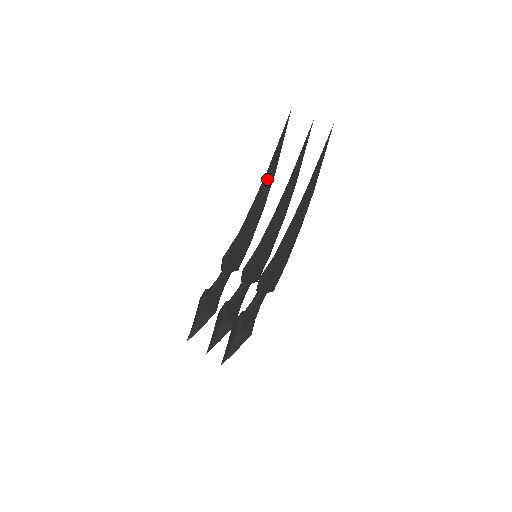
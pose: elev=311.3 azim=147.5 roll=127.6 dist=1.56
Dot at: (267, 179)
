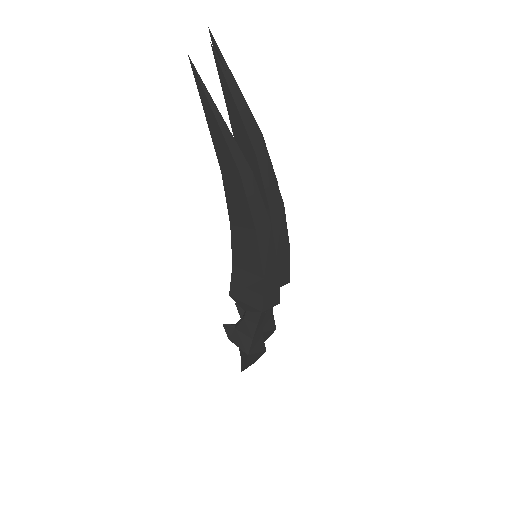
Dot at: occluded
